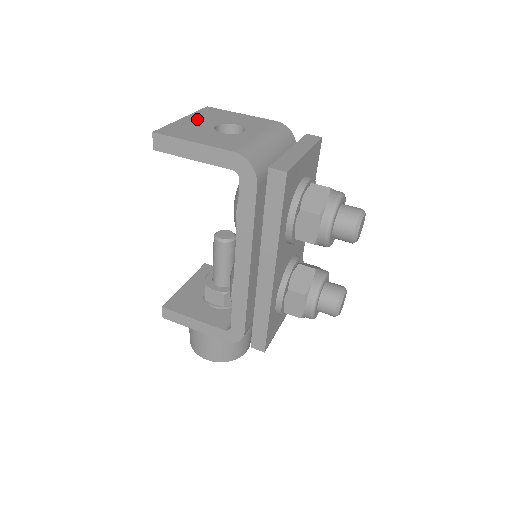
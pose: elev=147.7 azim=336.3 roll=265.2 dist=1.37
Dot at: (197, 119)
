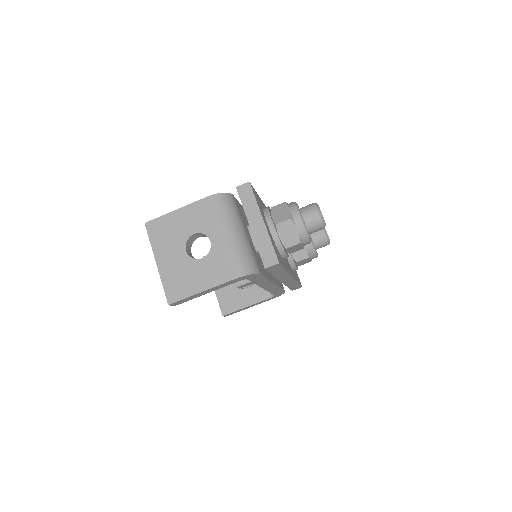
Dot at: (165, 254)
